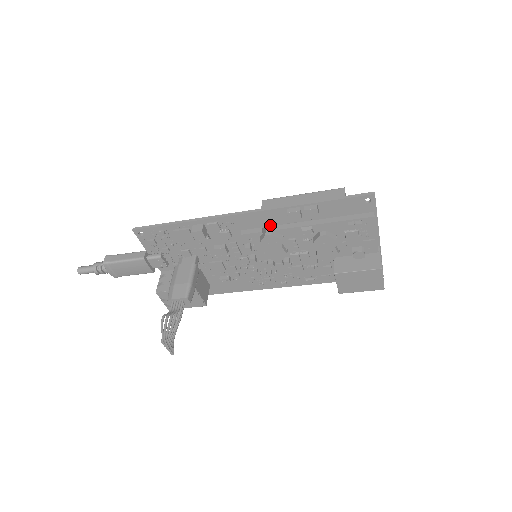
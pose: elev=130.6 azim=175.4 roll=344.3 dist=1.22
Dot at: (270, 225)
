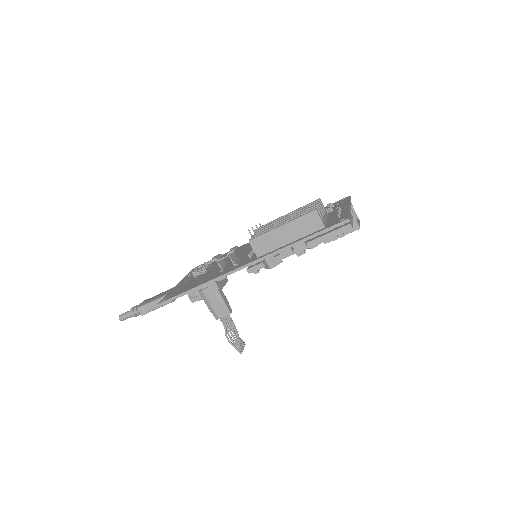
Dot at: (268, 258)
